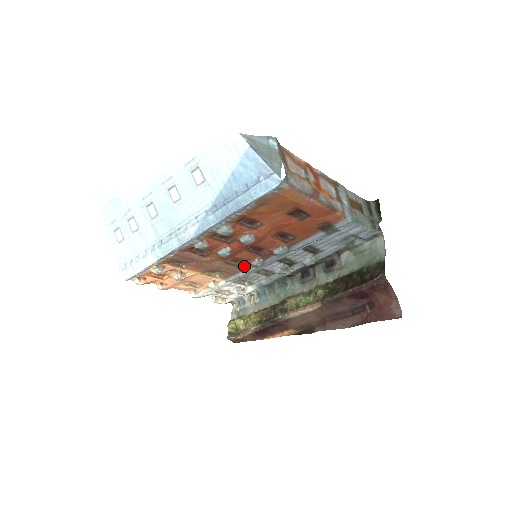
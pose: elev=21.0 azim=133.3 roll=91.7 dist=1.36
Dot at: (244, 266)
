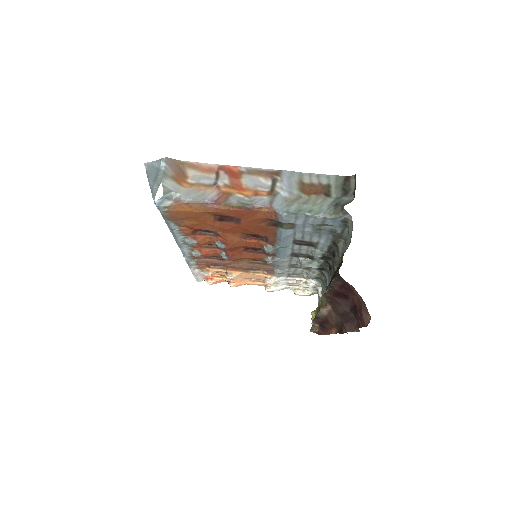
Dot at: (270, 264)
